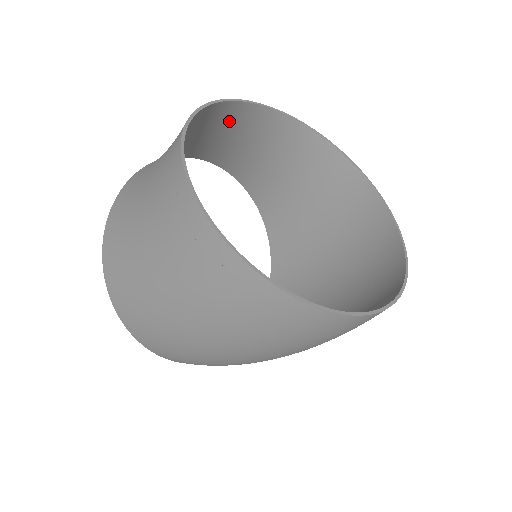
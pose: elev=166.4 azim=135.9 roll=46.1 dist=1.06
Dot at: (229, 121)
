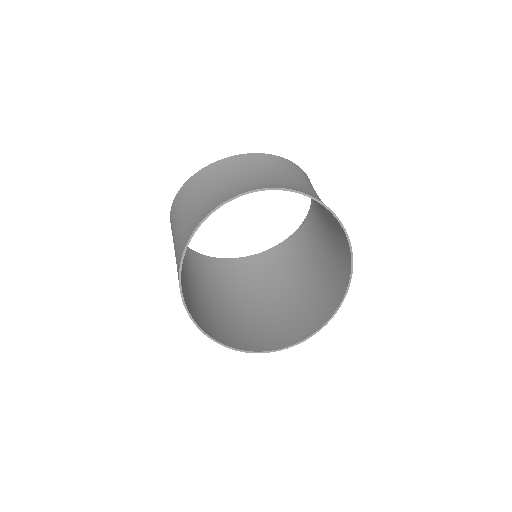
Dot at: occluded
